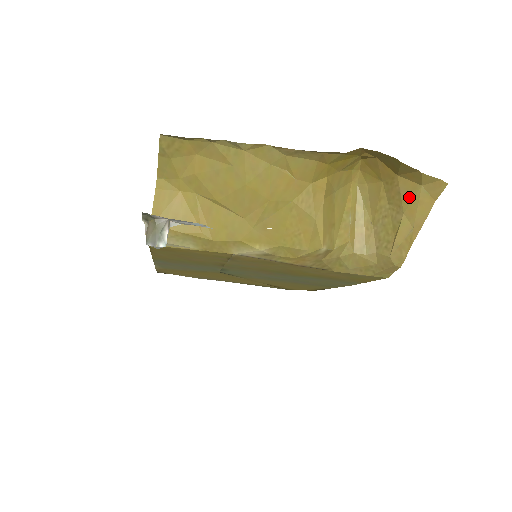
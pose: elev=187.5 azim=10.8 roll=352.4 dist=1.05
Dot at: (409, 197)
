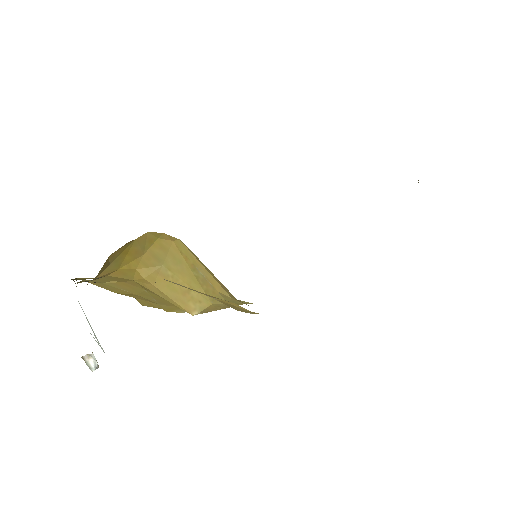
Dot at: occluded
